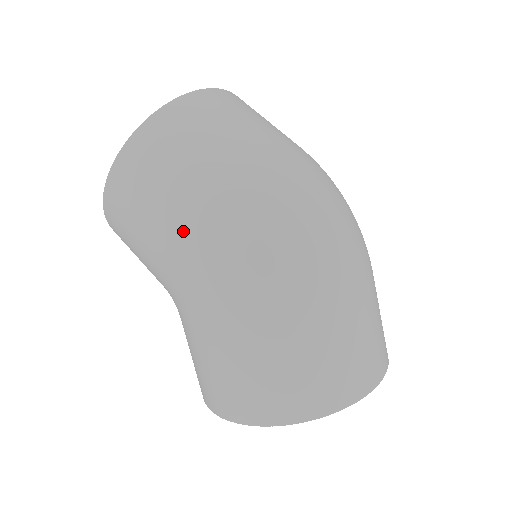
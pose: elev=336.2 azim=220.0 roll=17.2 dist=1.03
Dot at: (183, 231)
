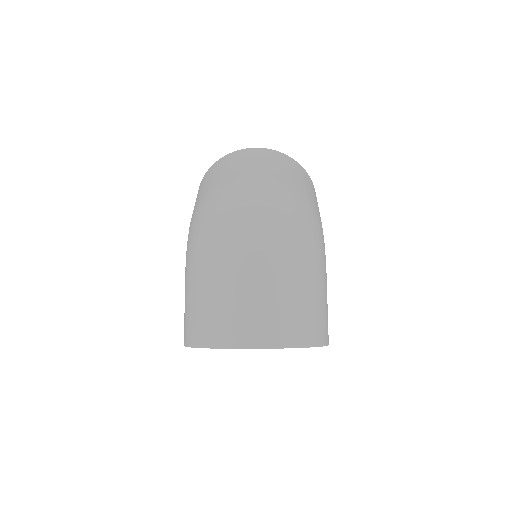
Dot at: occluded
